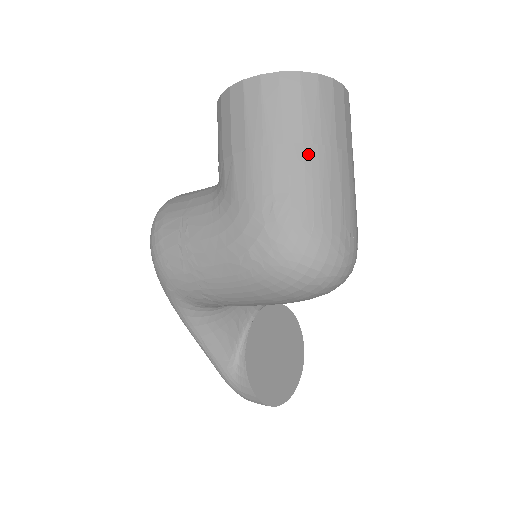
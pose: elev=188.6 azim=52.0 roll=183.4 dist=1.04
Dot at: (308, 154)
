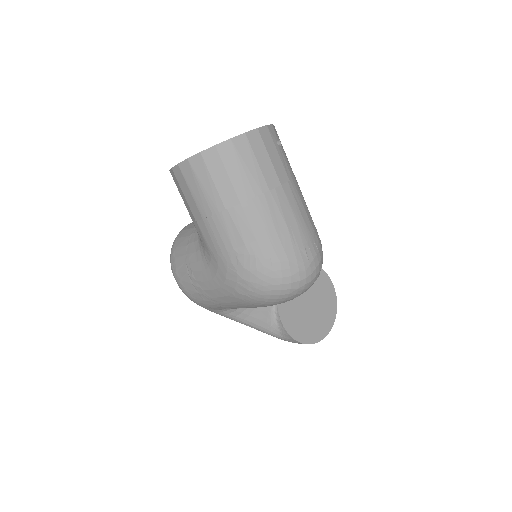
Dot at: (247, 210)
